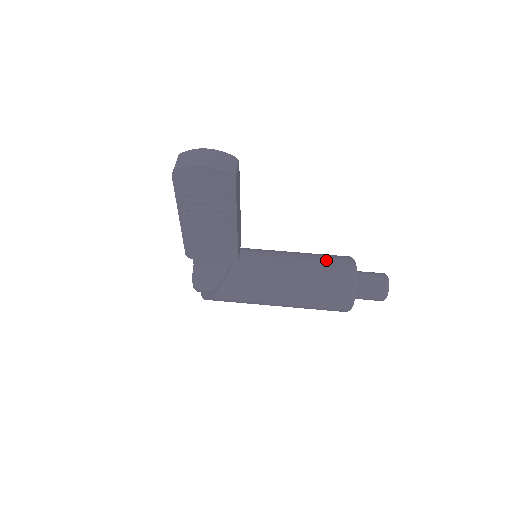
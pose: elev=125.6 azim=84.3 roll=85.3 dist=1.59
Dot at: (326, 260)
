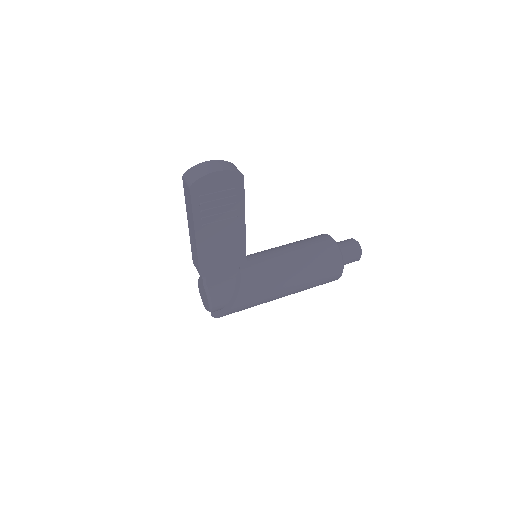
Dot at: (309, 241)
